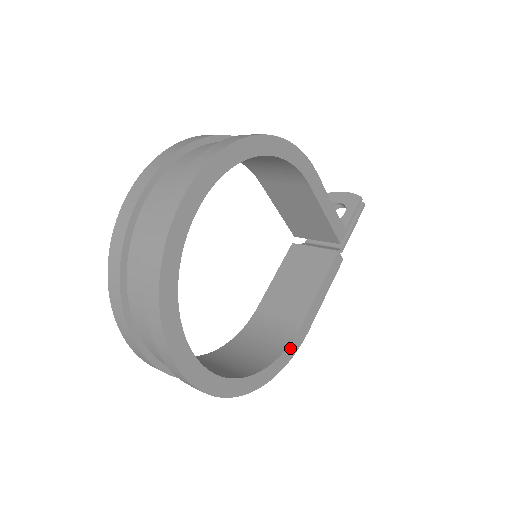
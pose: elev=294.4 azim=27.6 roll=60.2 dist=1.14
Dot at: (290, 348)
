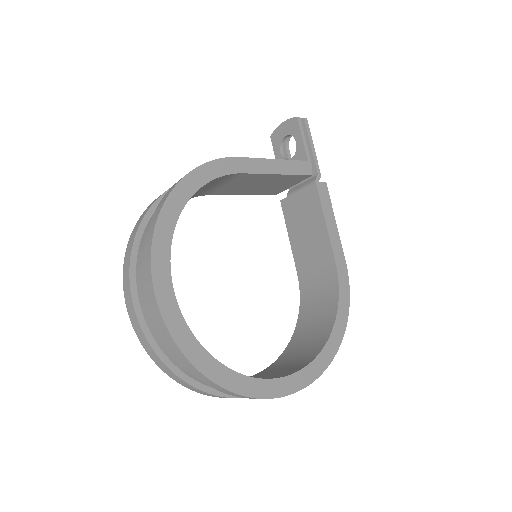
Dot at: (341, 290)
